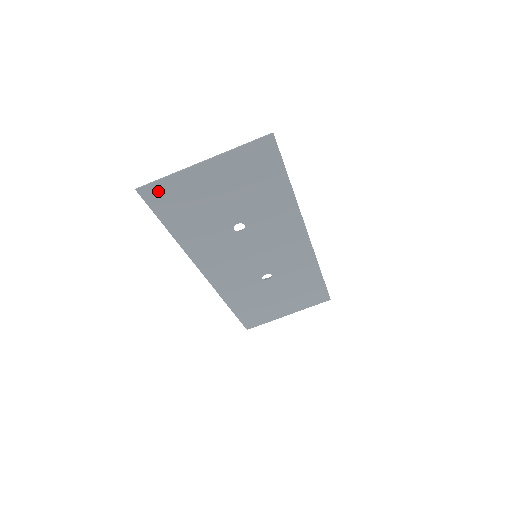
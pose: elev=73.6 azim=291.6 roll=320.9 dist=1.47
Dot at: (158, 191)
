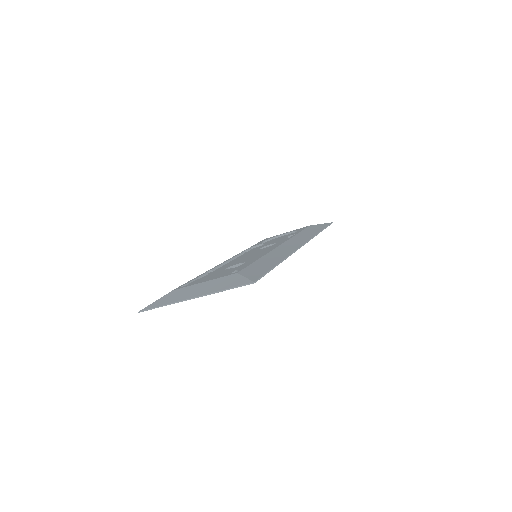
Dot at: occluded
